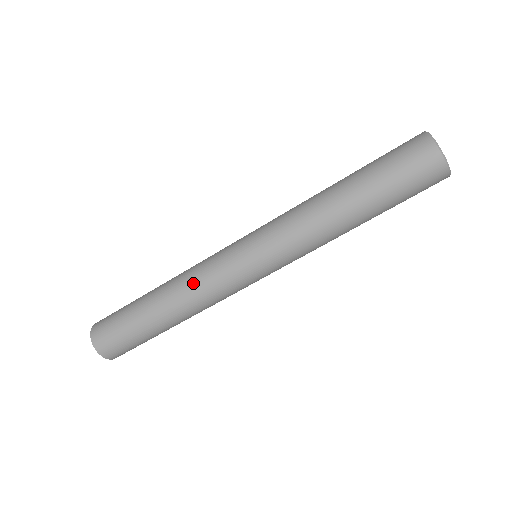
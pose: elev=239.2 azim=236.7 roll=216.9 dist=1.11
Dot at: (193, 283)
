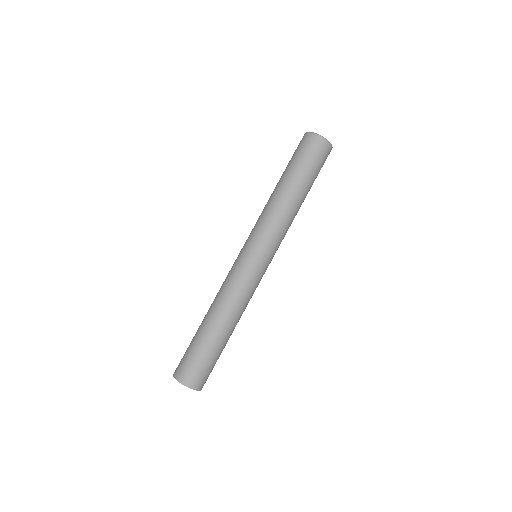
Dot at: (232, 295)
